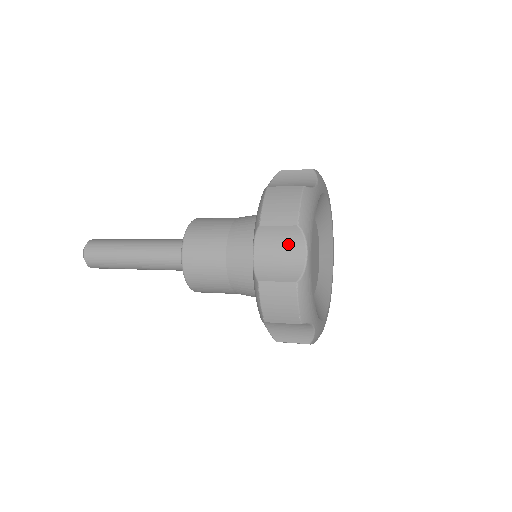
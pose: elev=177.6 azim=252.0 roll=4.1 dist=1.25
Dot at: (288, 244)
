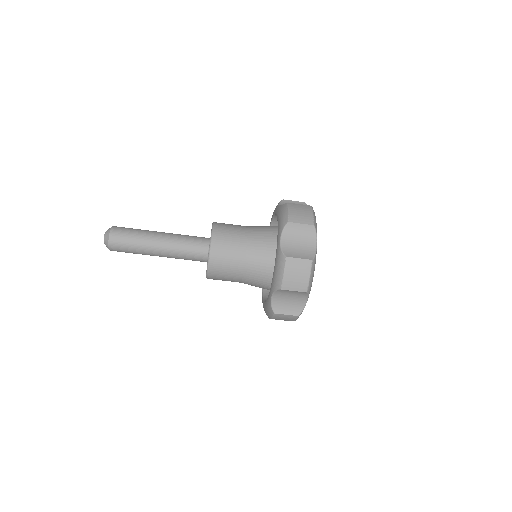
Dot at: occluded
